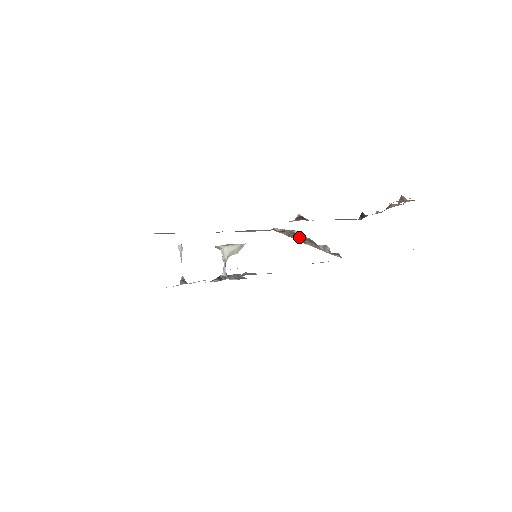
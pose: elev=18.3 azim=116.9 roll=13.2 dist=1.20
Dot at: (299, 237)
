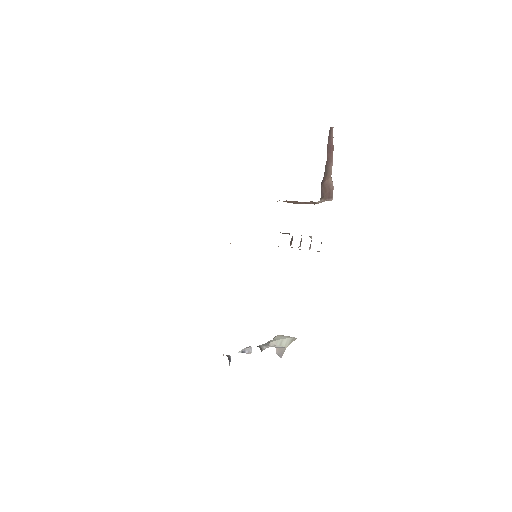
Dot at: occluded
